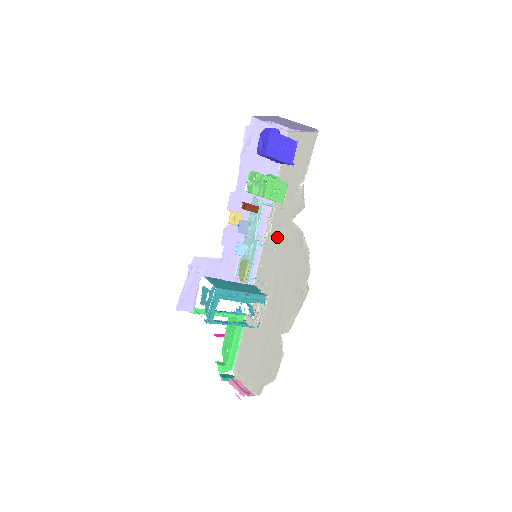
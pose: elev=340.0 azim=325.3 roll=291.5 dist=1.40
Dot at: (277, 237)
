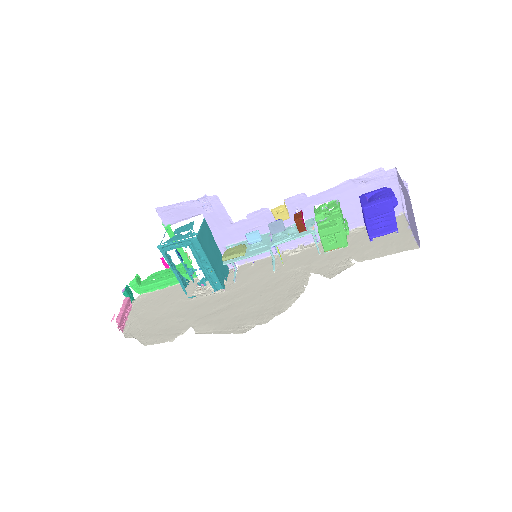
Dot at: (288, 266)
